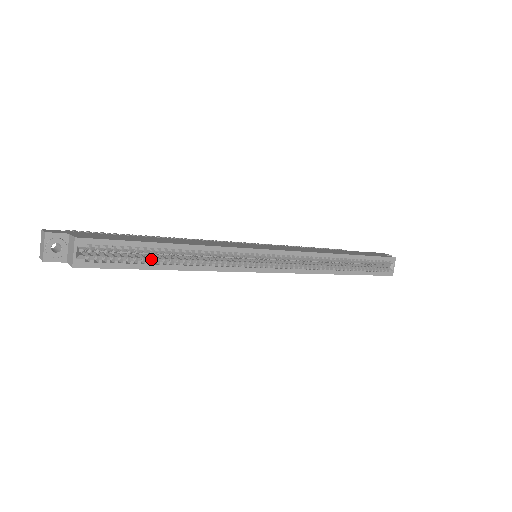
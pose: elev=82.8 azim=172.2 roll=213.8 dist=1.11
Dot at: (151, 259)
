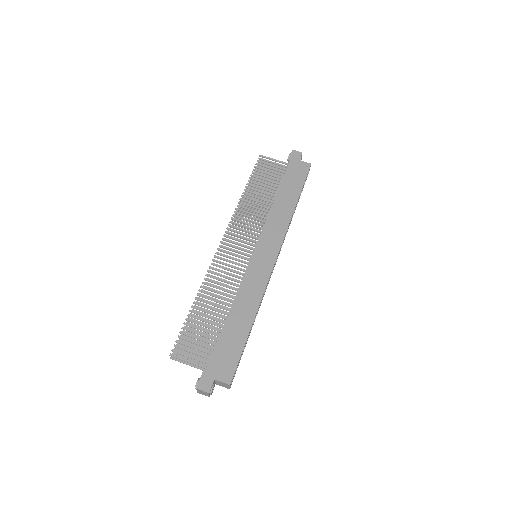
Dot at: occluded
